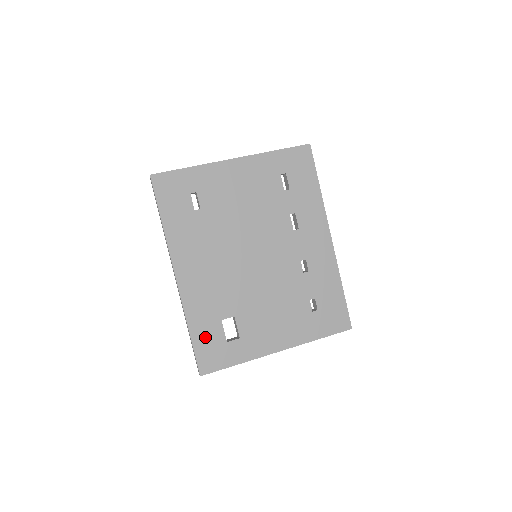
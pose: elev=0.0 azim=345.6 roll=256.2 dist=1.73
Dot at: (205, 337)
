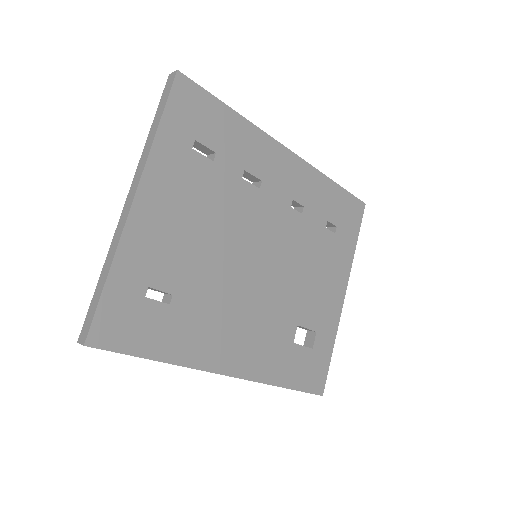
Dot at: (297, 372)
